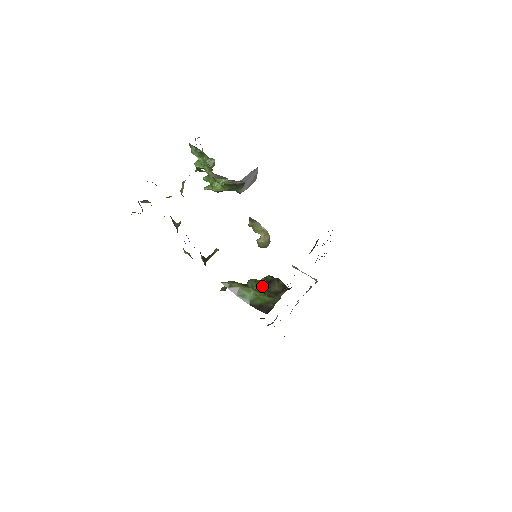
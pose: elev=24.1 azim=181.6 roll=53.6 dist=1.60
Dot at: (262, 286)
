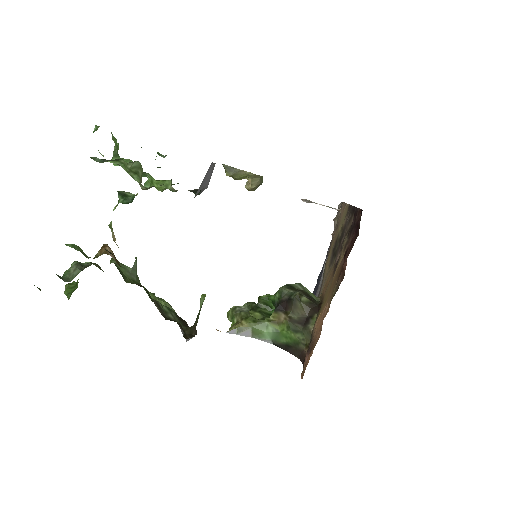
Dot at: (280, 310)
